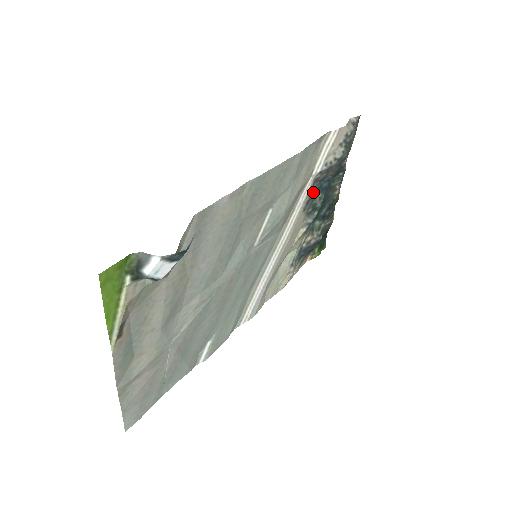
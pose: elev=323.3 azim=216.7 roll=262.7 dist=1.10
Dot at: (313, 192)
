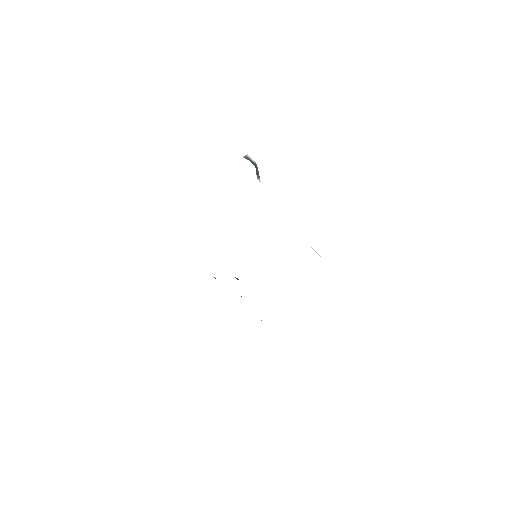
Dot at: occluded
